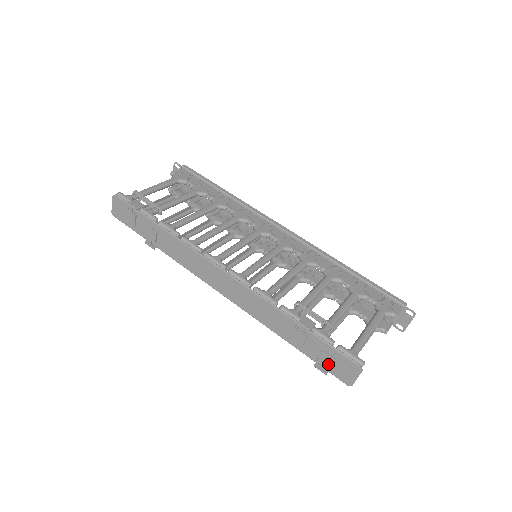
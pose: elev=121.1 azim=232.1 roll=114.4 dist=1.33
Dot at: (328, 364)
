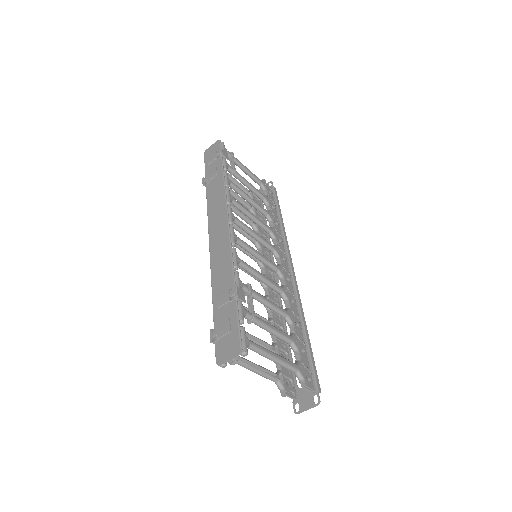
Dot at: (221, 333)
